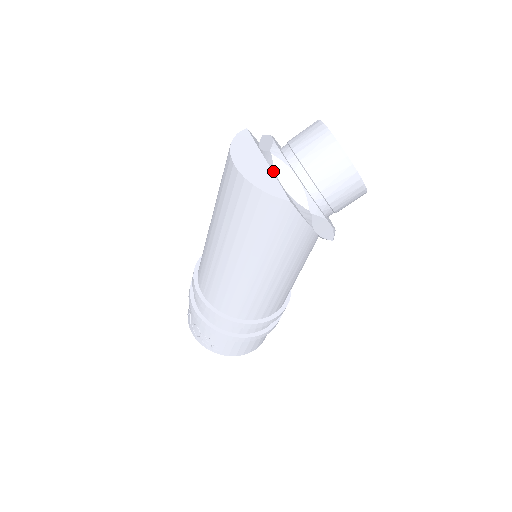
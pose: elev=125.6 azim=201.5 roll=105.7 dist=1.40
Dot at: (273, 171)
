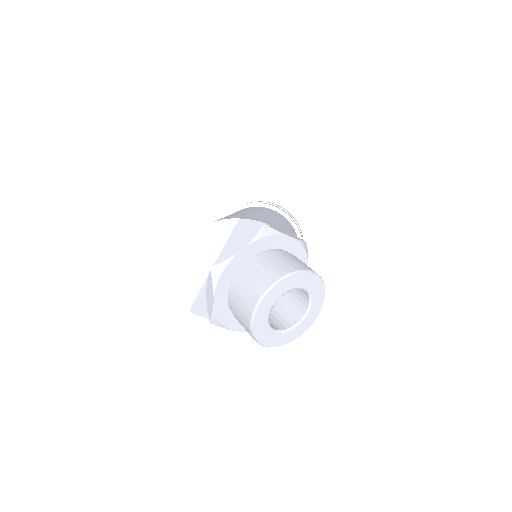
Dot at: (208, 277)
